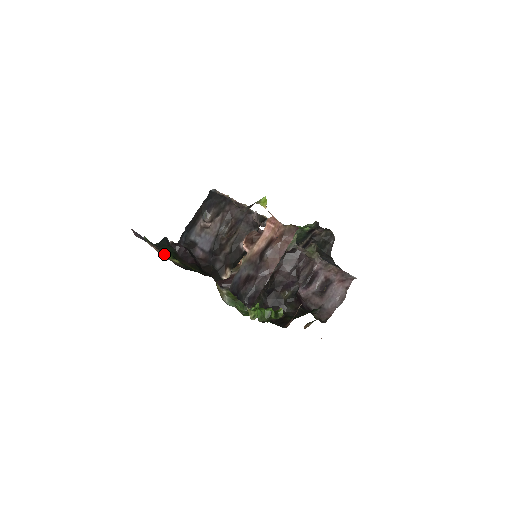
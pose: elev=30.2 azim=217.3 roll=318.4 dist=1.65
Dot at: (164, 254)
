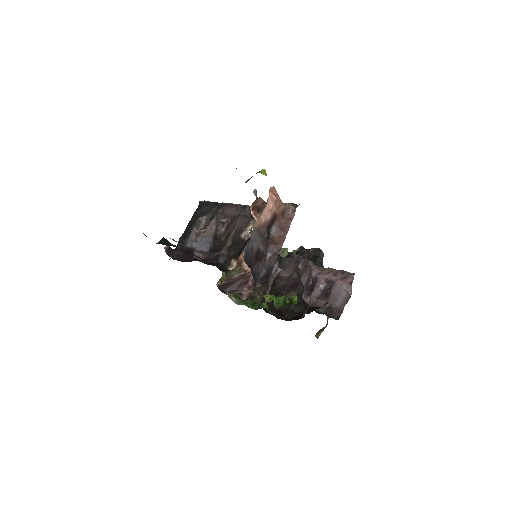
Dot at: occluded
